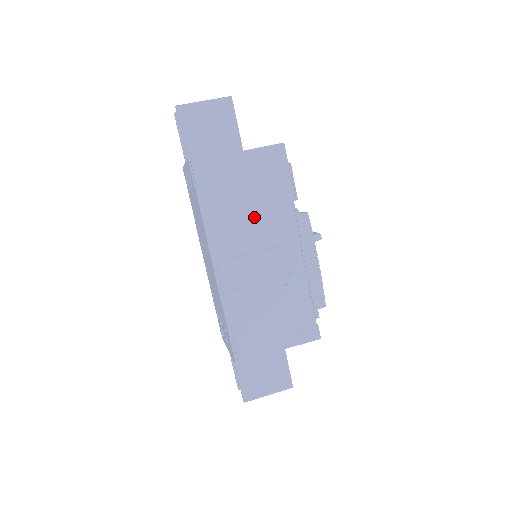
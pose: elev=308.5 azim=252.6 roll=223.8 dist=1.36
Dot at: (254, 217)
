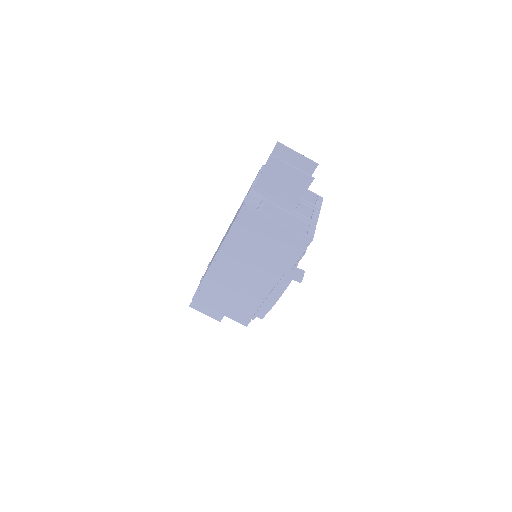
Dot at: (258, 257)
